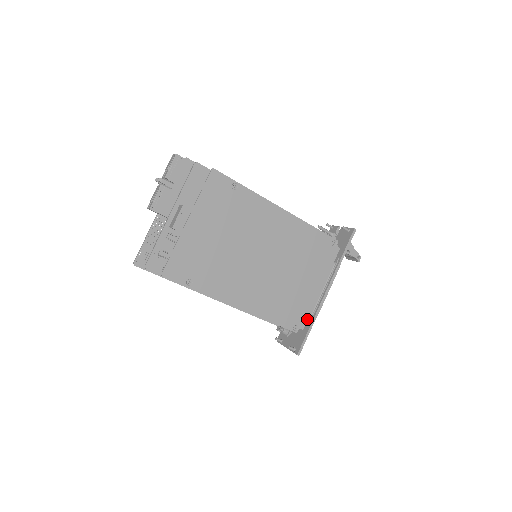
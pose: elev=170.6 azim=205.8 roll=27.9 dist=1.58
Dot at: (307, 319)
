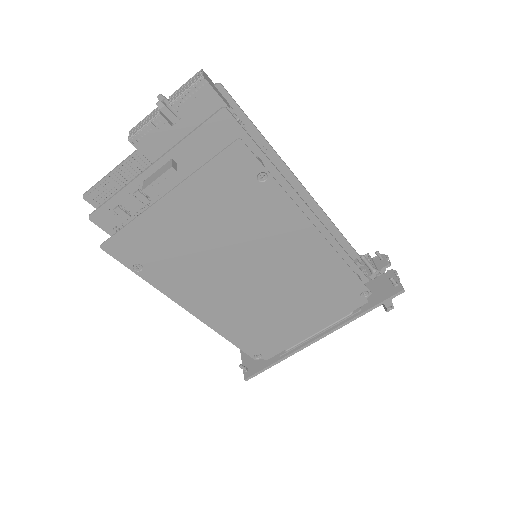
Dot at: (278, 353)
